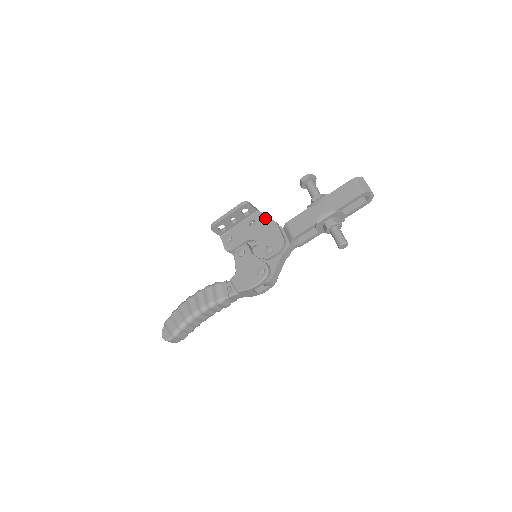
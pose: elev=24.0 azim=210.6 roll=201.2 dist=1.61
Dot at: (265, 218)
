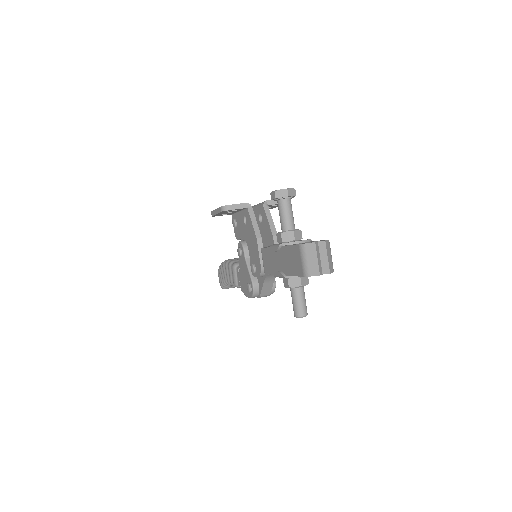
Dot at: (251, 224)
